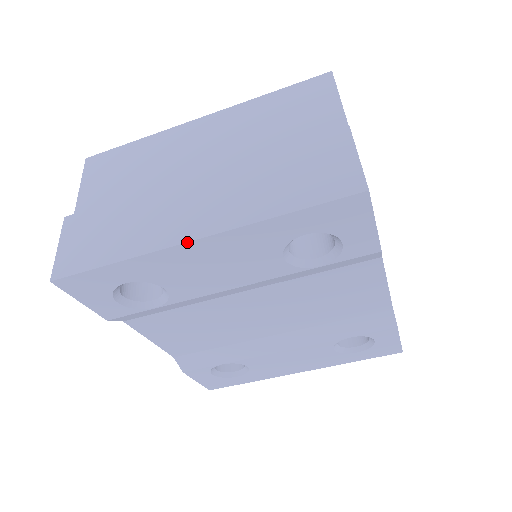
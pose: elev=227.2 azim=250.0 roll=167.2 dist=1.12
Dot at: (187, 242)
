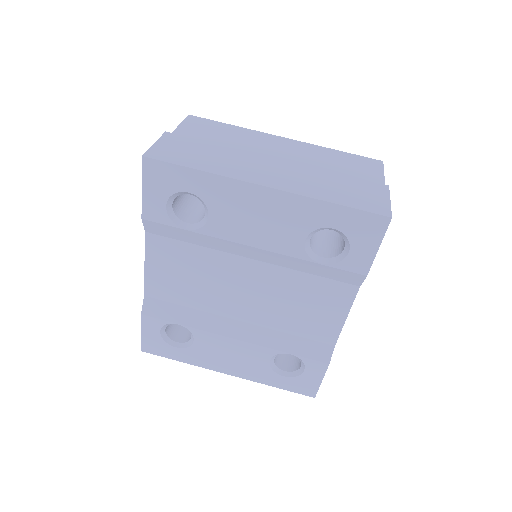
Dot at: (259, 185)
